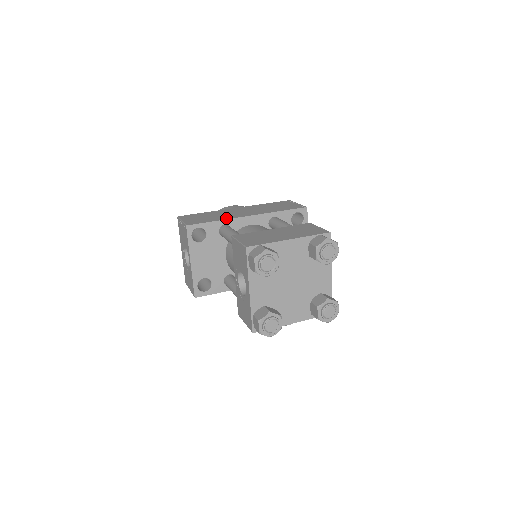
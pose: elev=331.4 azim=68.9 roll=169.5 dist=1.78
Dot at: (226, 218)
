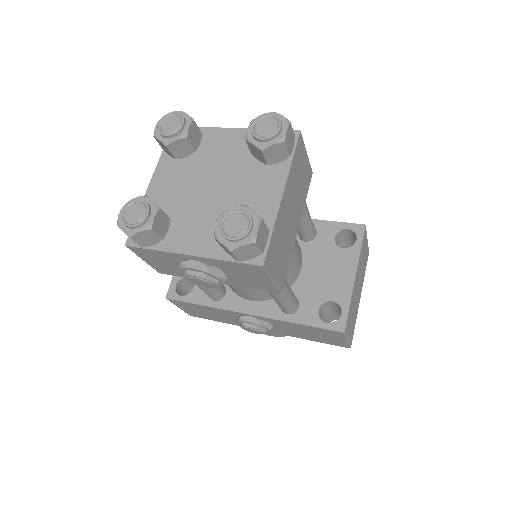
Dot at: occluded
